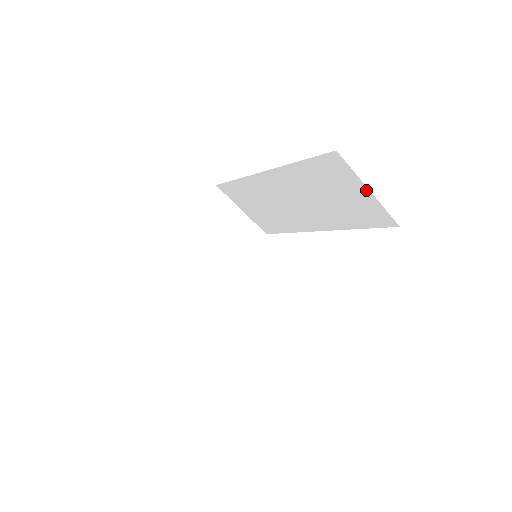
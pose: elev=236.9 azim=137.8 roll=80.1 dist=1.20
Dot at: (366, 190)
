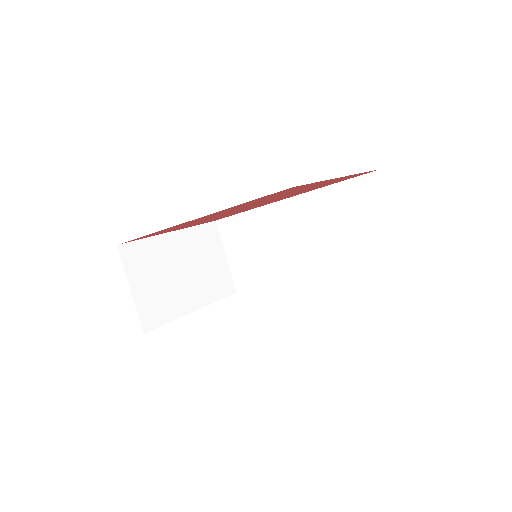
Dot at: (390, 218)
